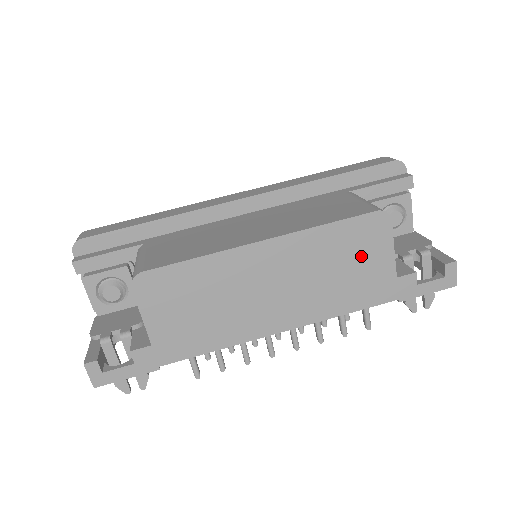
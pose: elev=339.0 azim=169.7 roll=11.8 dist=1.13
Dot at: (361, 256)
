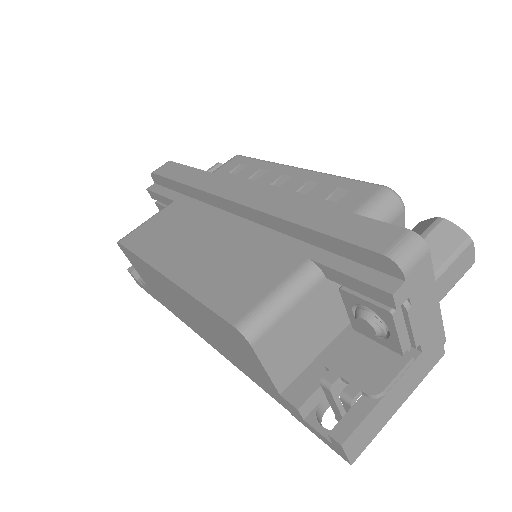
Dot at: (239, 349)
